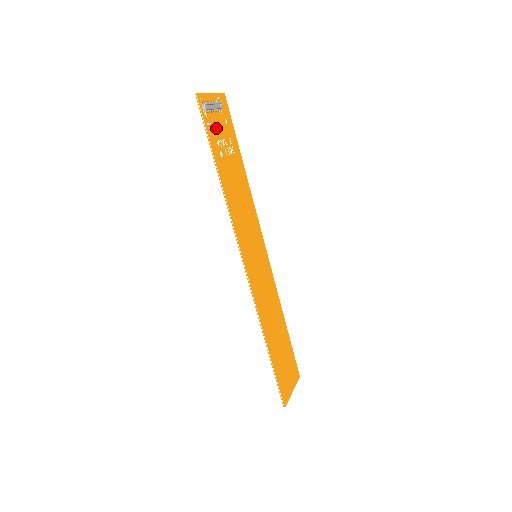
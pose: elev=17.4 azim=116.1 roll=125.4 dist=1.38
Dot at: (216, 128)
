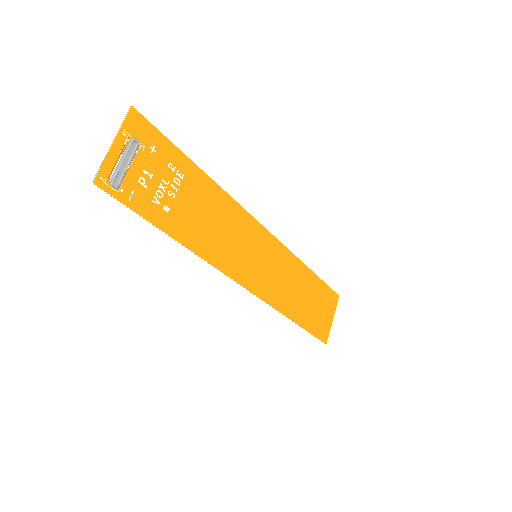
Dot at: (144, 184)
